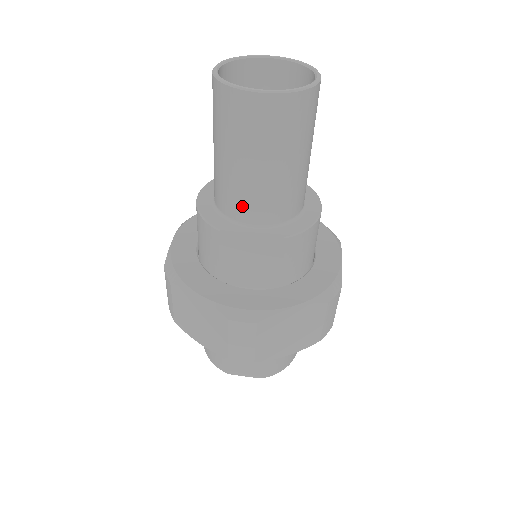
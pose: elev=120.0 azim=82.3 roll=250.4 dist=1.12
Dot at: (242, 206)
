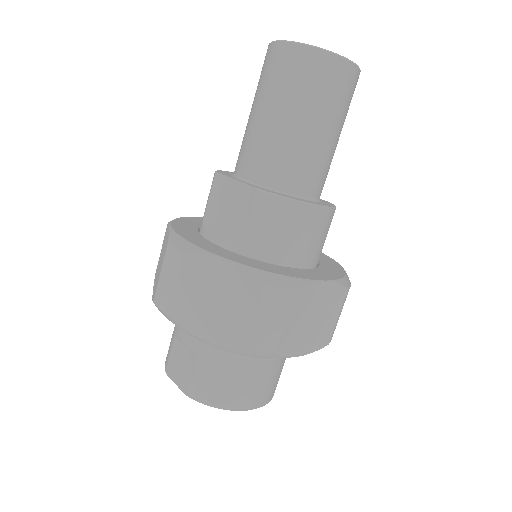
Dot at: (243, 157)
